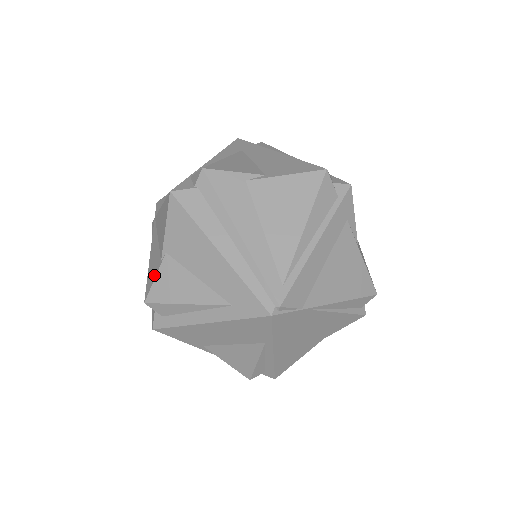
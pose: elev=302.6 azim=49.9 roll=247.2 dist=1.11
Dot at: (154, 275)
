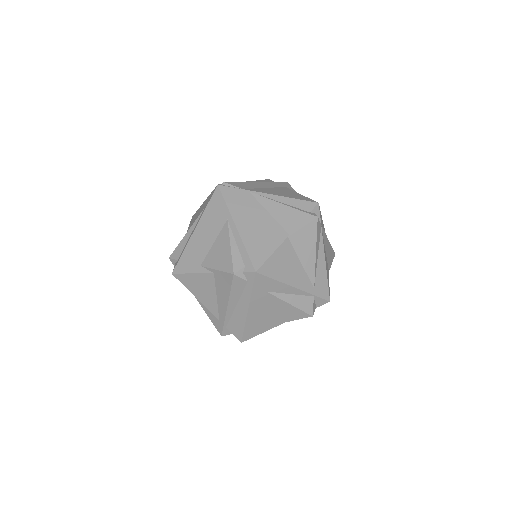
Dot at: occluded
